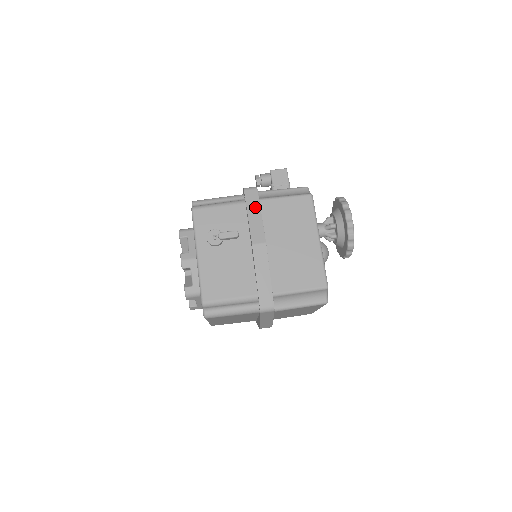
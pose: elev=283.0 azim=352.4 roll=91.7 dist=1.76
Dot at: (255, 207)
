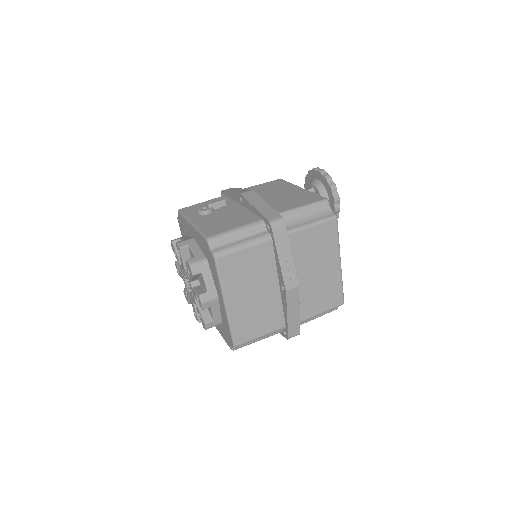
Dot at: (235, 189)
